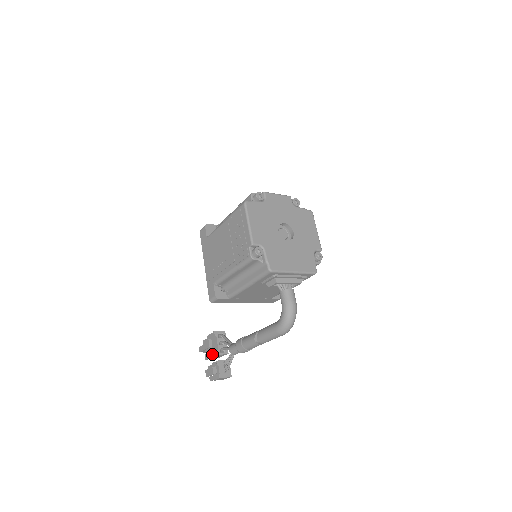
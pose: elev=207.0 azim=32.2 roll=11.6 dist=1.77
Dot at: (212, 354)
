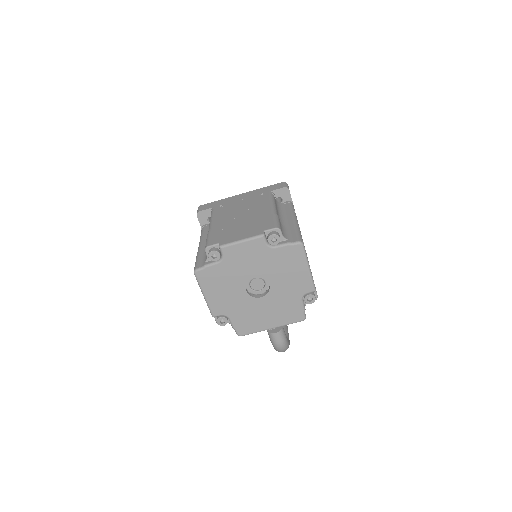
Dot at: occluded
